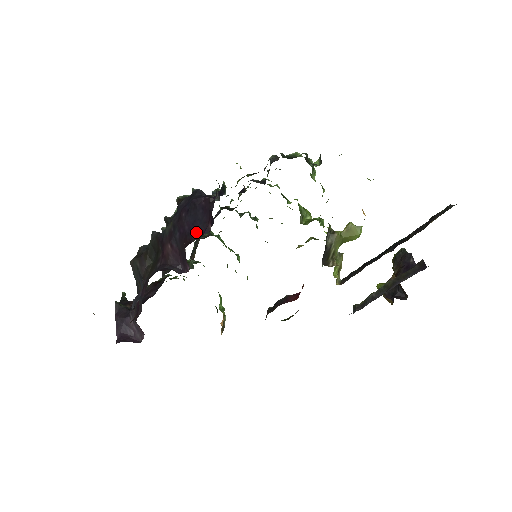
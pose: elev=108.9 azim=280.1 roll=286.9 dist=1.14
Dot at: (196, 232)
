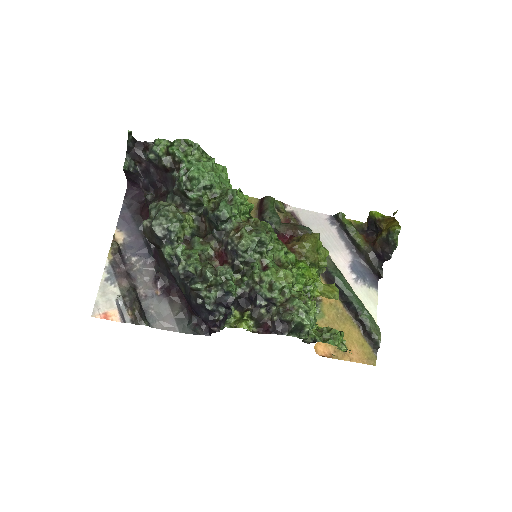
Dot at: (199, 316)
